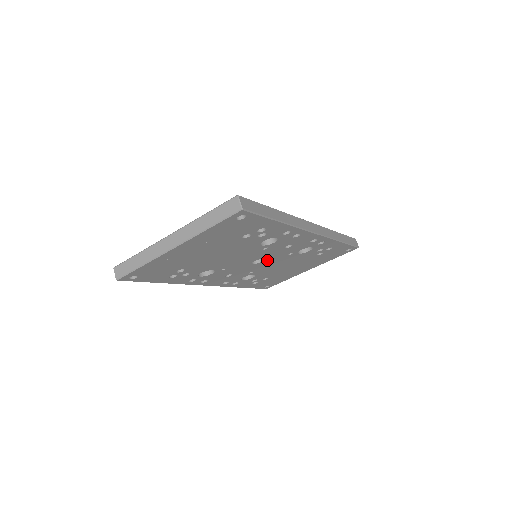
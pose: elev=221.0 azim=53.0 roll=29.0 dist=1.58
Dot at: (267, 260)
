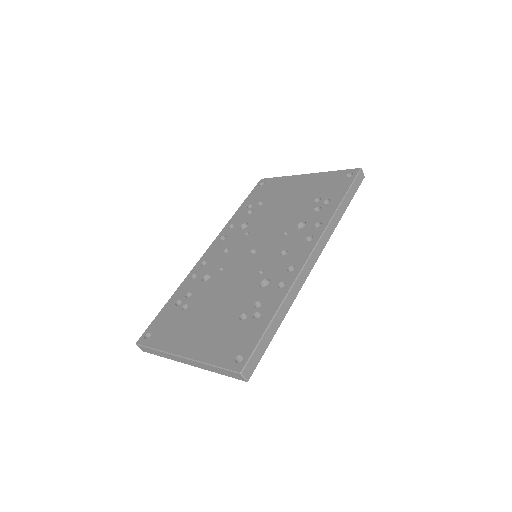
Dot at: occluded
